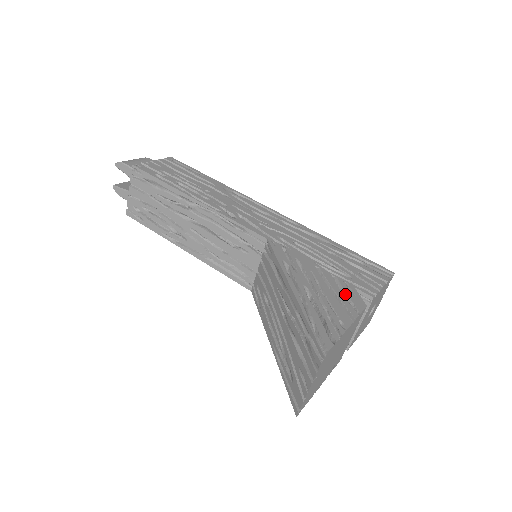
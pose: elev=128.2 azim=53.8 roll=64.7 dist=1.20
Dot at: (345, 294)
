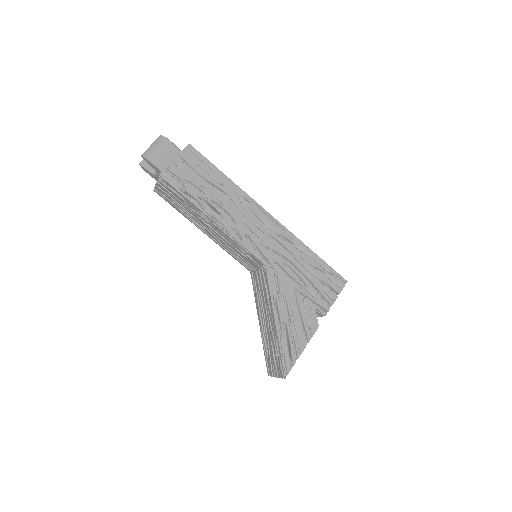
Dot at: (308, 317)
